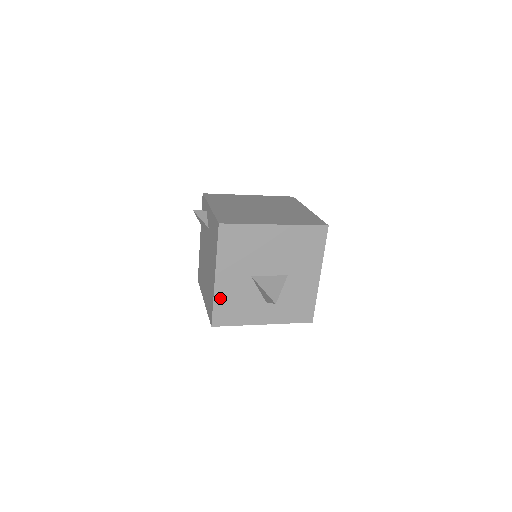
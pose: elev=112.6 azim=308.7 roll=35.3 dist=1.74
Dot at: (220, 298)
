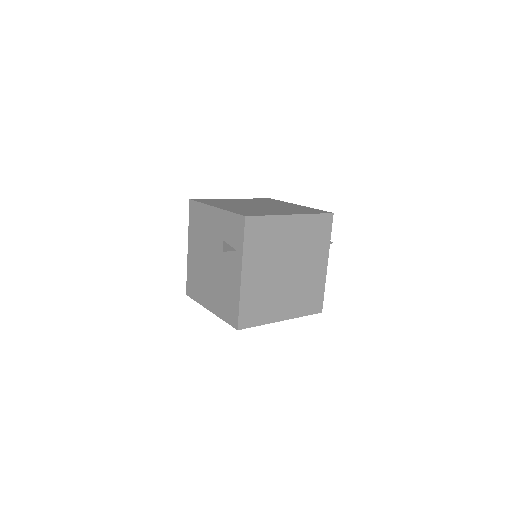
Dot at: occluded
